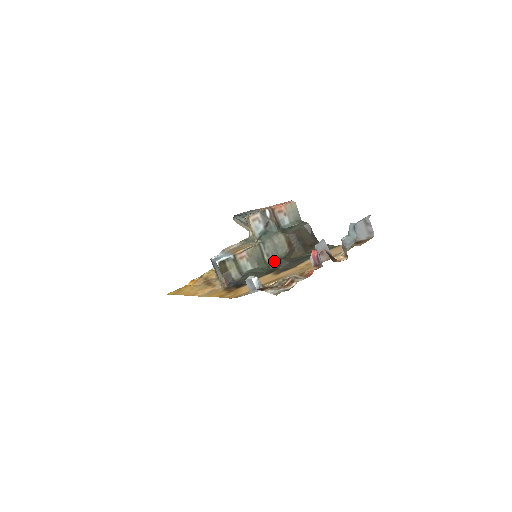
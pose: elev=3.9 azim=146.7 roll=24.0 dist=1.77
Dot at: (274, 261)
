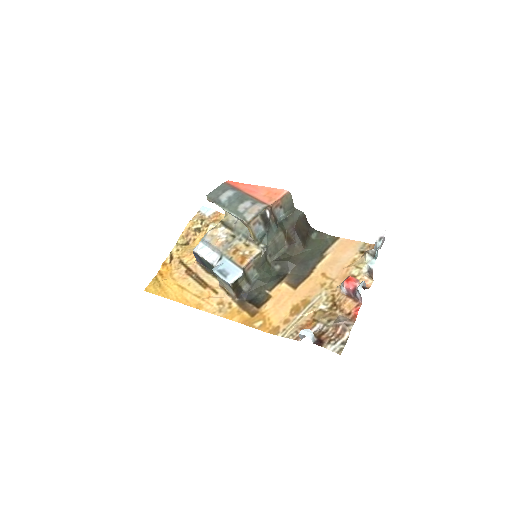
Dot at: (278, 262)
